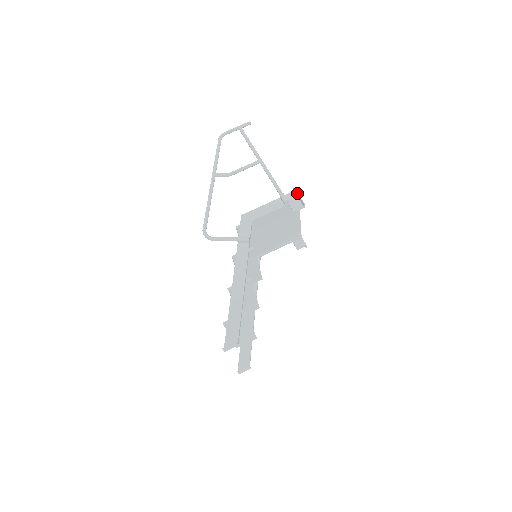
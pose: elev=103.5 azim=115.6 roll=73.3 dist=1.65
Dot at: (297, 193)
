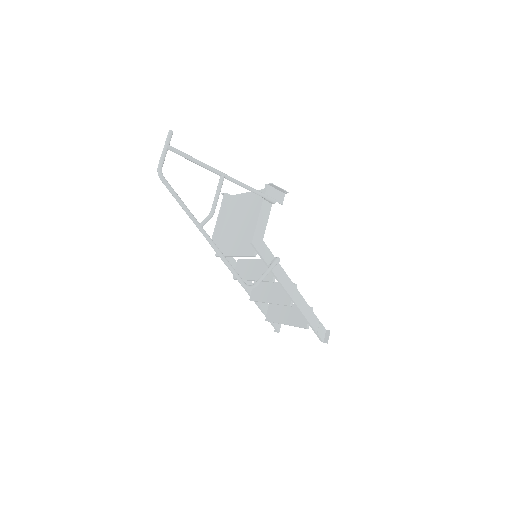
Dot at: (278, 187)
